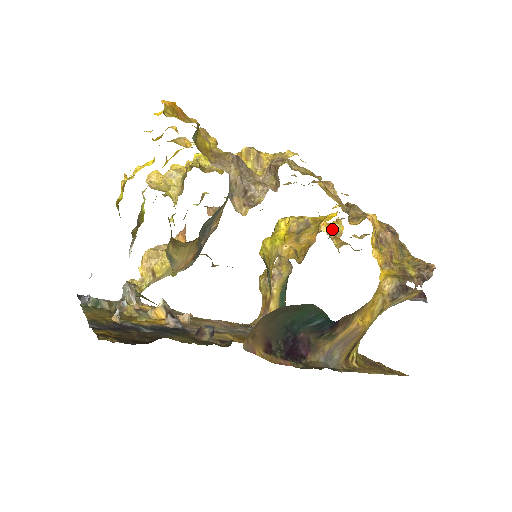
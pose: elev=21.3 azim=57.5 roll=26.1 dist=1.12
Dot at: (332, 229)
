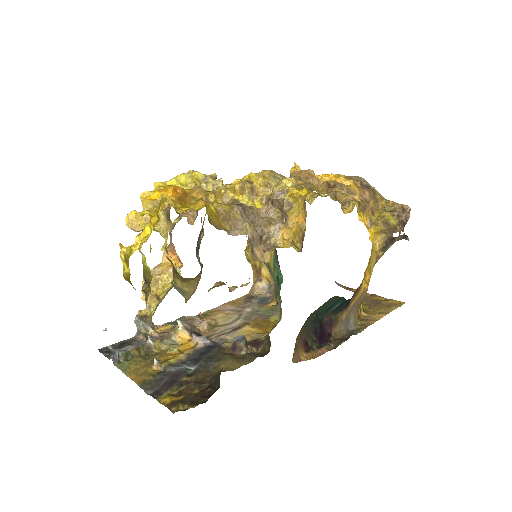
Dot at: occluded
